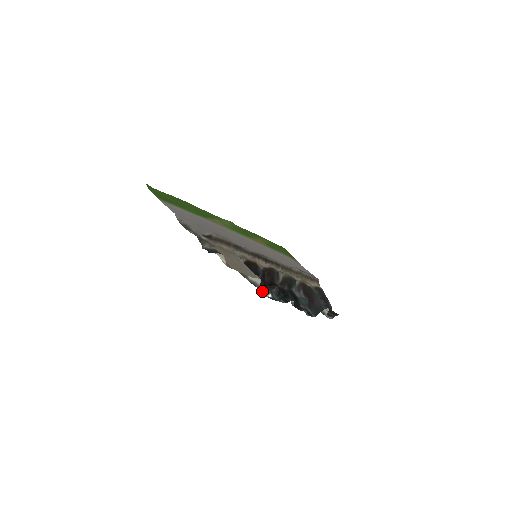
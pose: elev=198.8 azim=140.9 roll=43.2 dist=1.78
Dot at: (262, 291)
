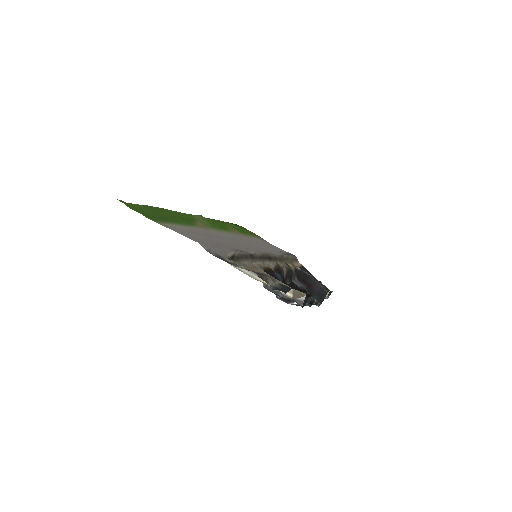
Dot at: occluded
